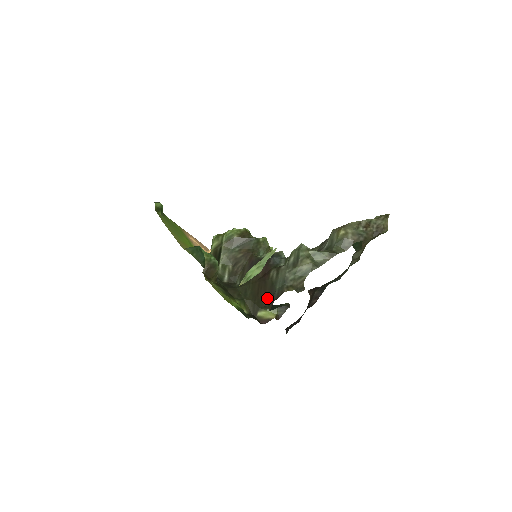
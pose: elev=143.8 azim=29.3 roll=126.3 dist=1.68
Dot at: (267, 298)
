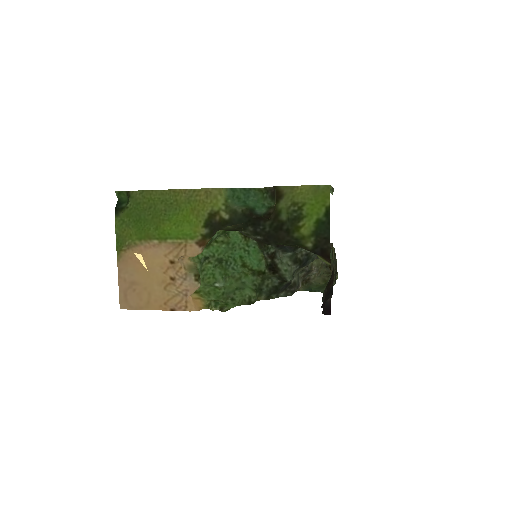
Dot at: occluded
